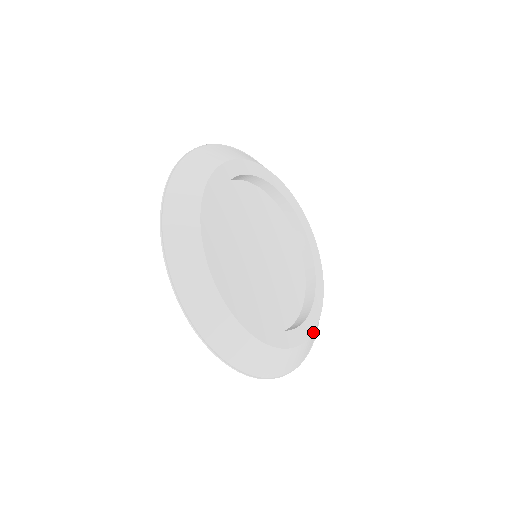
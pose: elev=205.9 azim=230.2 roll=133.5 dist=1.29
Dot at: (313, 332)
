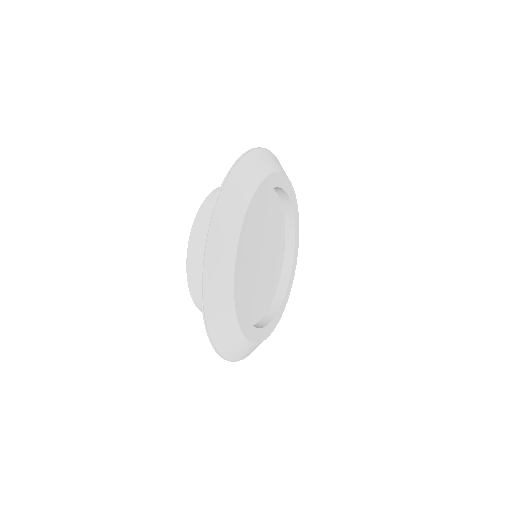
Dot at: occluded
